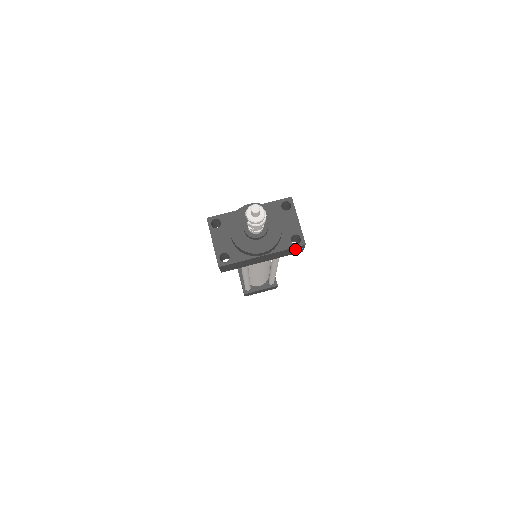
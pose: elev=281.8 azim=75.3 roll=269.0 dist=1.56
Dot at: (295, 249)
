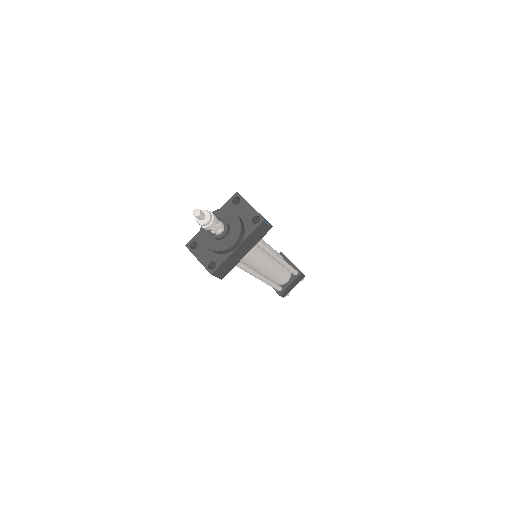
Dot at: (261, 228)
